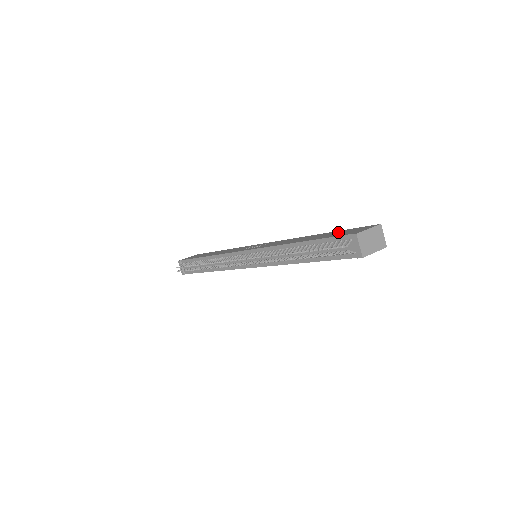
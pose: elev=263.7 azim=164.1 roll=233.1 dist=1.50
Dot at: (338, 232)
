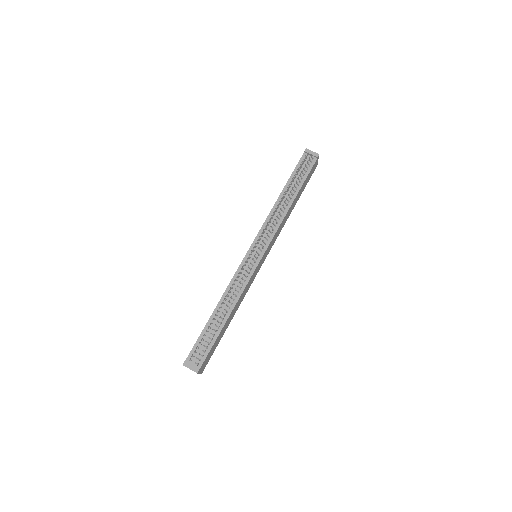
Dot at: occluded
